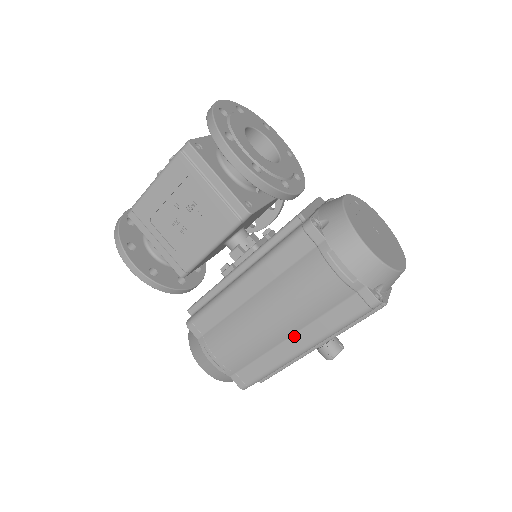
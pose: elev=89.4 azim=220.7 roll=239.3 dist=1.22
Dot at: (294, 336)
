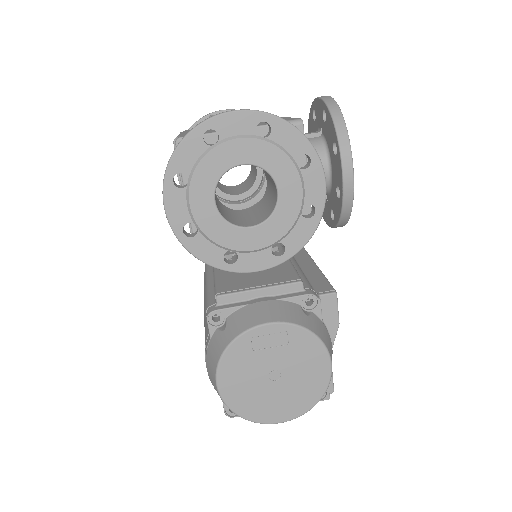
Dot at: occluded
